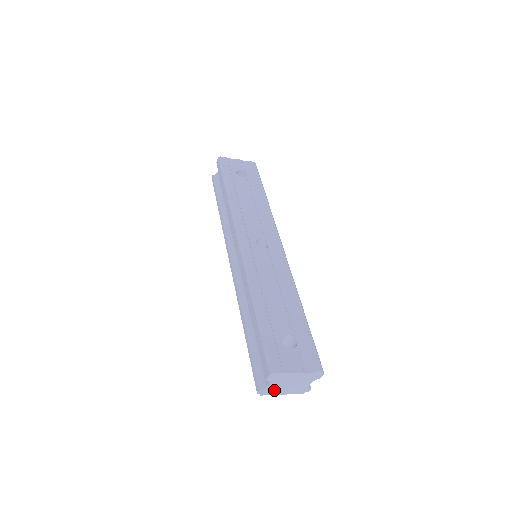
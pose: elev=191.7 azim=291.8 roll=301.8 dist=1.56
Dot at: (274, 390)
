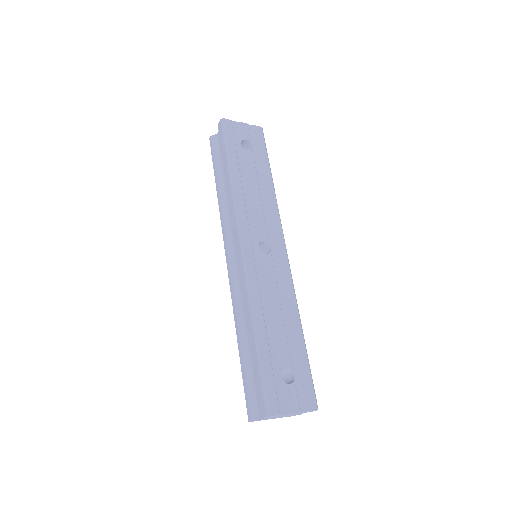
Dot at: (266, 419)
